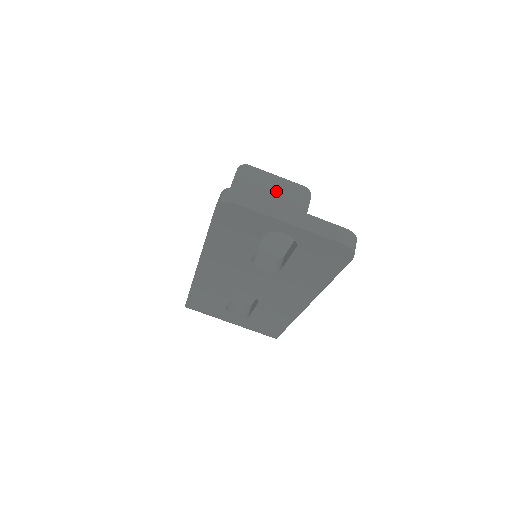
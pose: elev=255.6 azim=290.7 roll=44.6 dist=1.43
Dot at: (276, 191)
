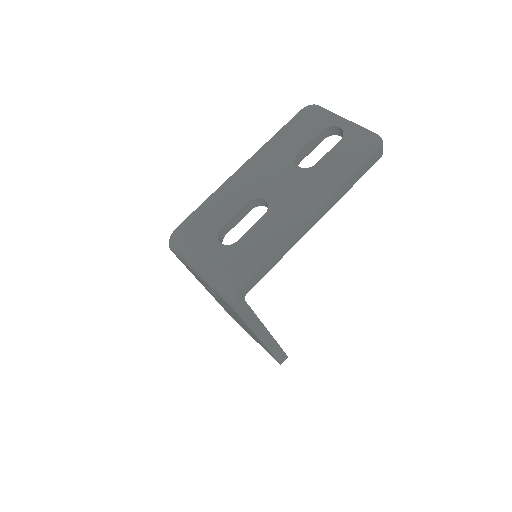
Dot at: occluded
